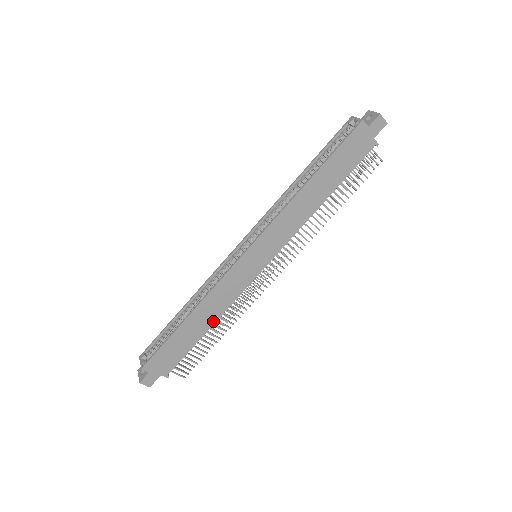
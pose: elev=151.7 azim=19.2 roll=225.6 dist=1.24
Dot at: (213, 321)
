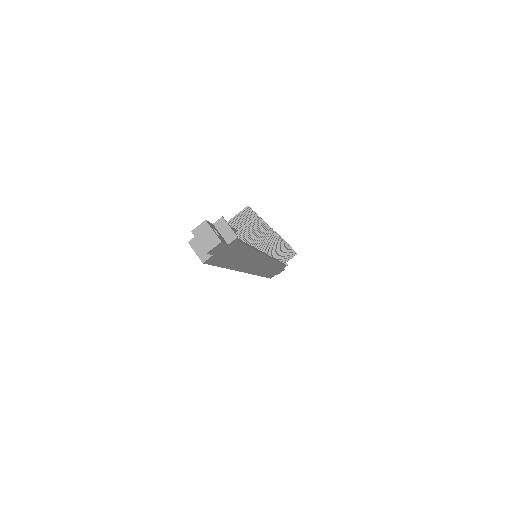
Dot at: (277, 264)
